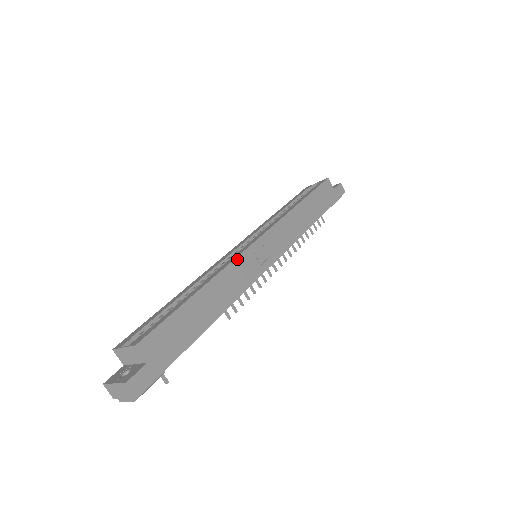
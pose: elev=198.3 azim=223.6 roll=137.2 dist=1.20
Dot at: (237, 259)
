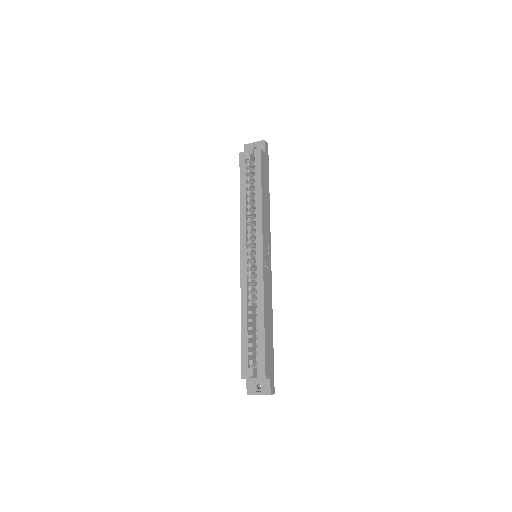
Dot at: (264, 281)
